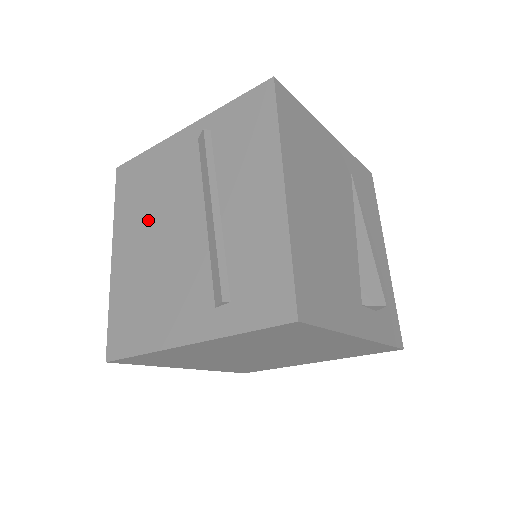
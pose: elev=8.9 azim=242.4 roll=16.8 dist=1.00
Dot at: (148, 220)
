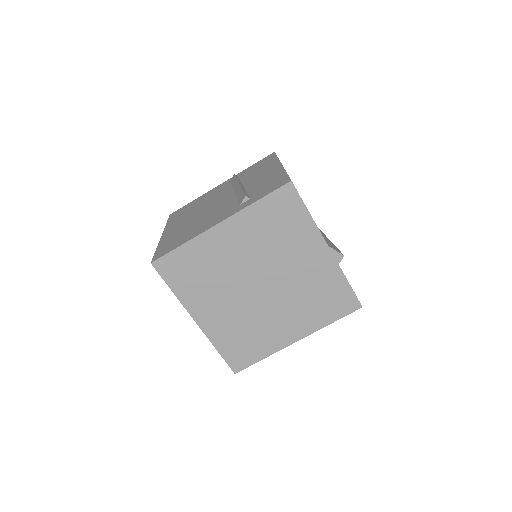
Dot at: (193, 213)
